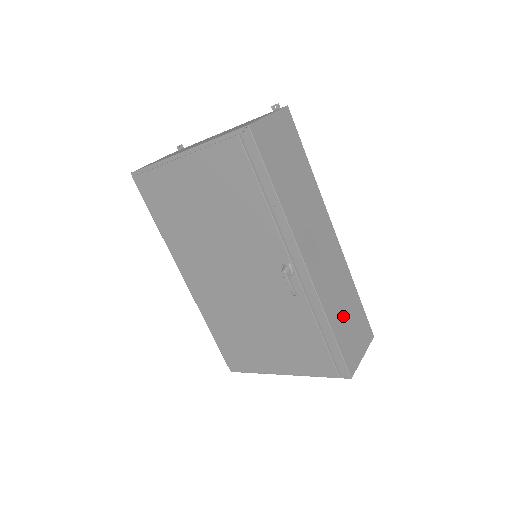
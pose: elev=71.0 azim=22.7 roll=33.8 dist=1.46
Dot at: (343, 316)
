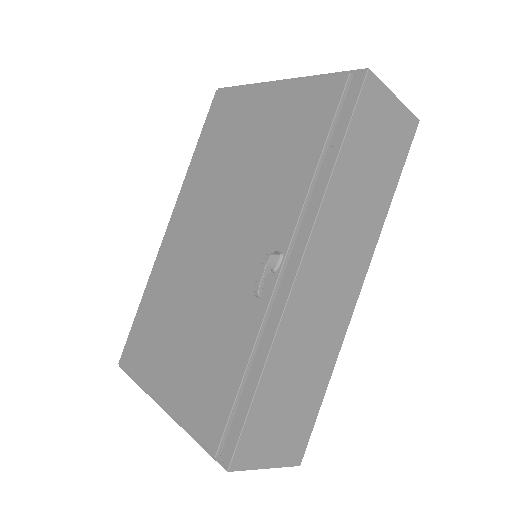
Dot at: (287, 386)
